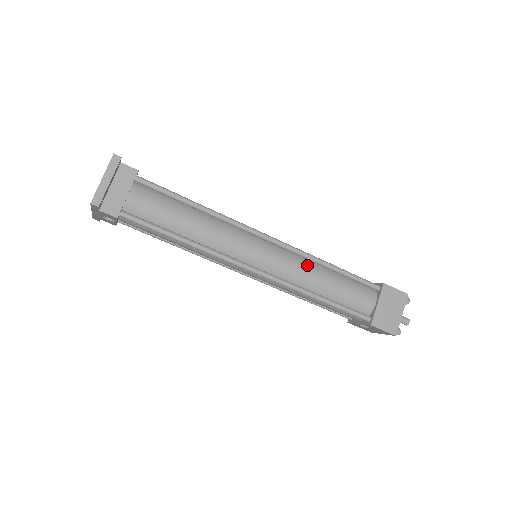
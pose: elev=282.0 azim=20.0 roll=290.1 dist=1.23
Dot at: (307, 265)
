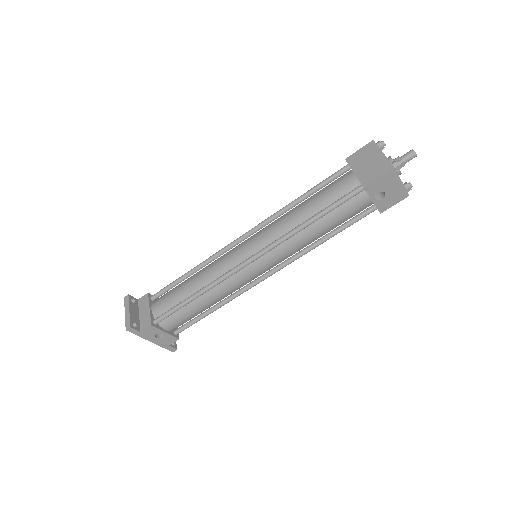
Dot at: (281, 218)
